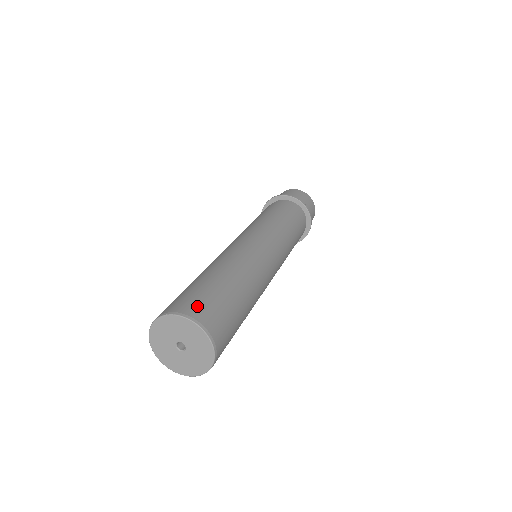
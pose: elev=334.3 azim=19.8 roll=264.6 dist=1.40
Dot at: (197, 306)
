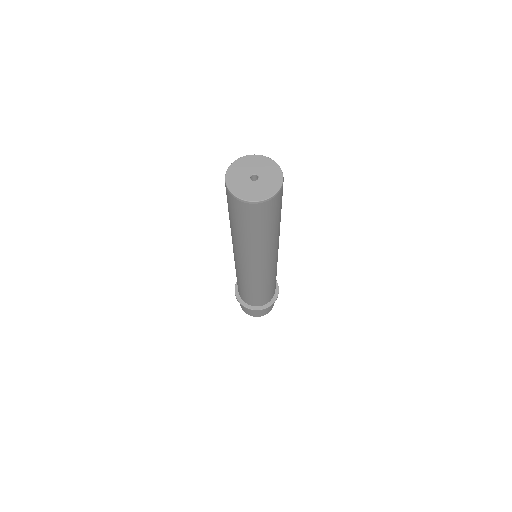
Dot at: occluded
